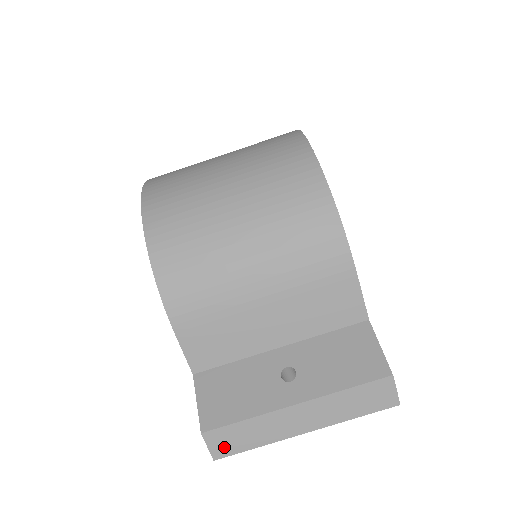
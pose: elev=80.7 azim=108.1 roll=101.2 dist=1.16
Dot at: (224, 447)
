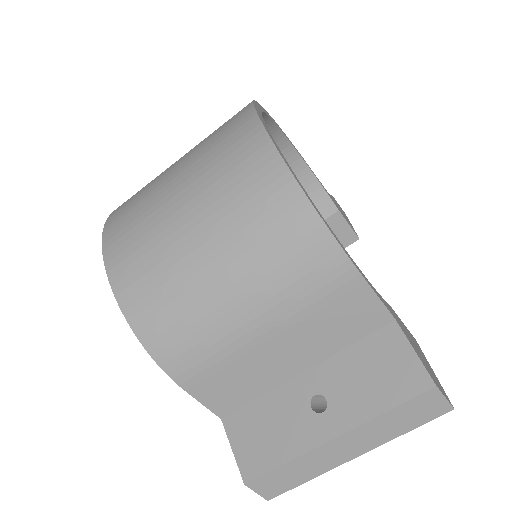
Dot at: (273, 489)
